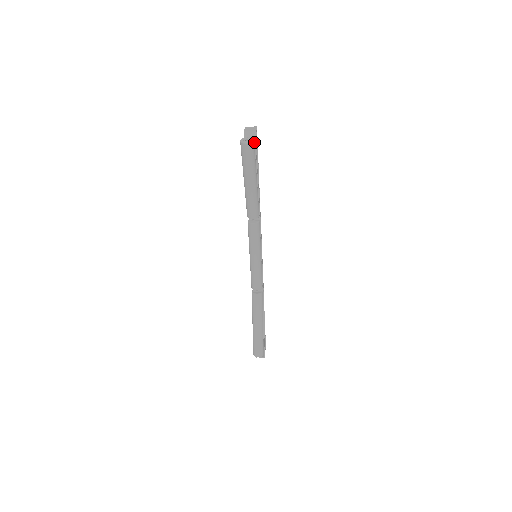
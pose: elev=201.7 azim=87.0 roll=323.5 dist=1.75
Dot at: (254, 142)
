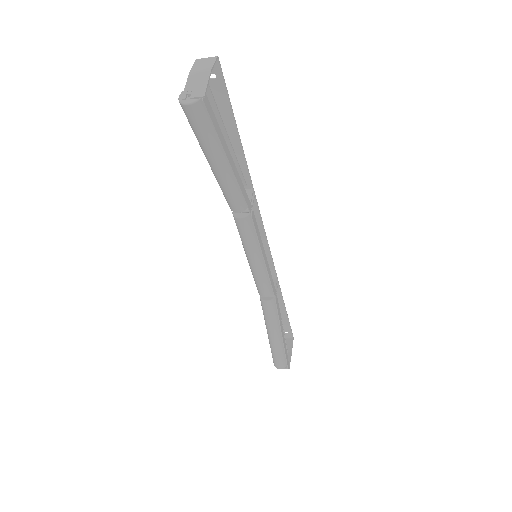
Dot at: (201, 100)
